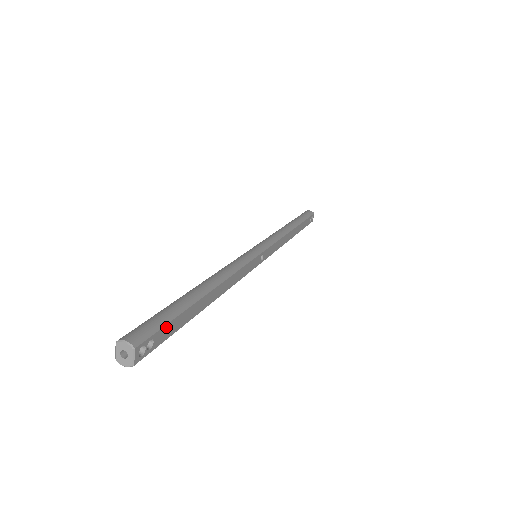
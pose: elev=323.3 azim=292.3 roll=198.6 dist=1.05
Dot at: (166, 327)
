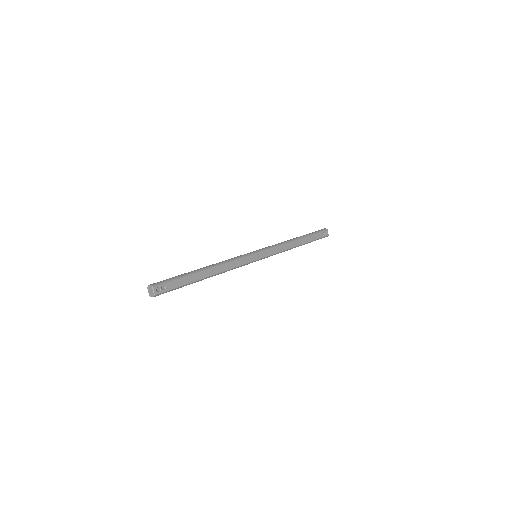
Dot at: (173, 282)
